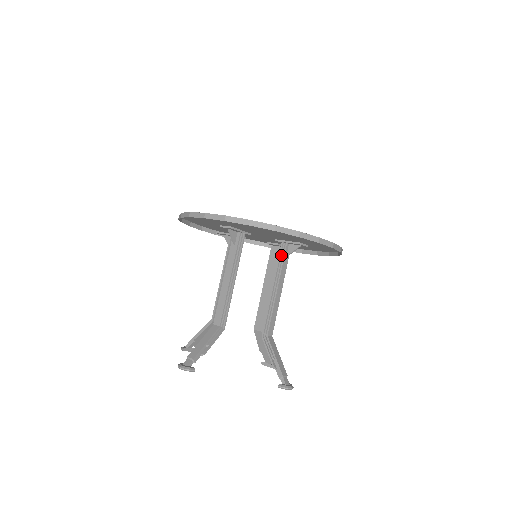
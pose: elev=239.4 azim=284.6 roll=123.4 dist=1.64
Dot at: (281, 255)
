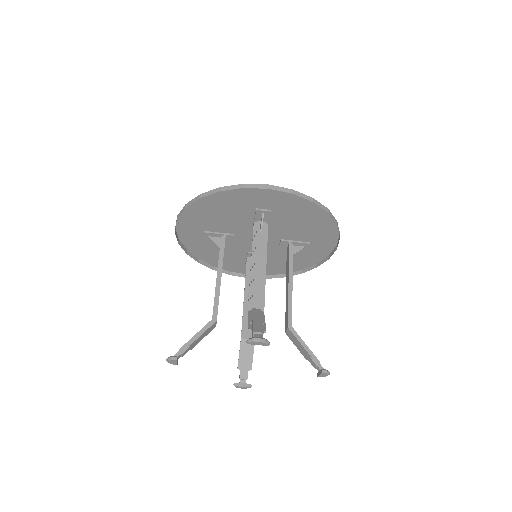
Dot at: (290, 253)
